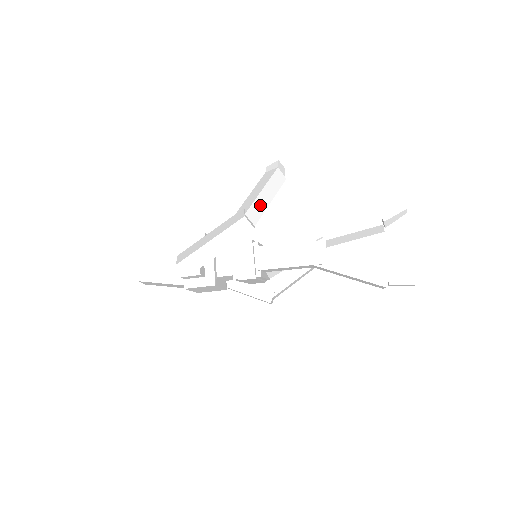
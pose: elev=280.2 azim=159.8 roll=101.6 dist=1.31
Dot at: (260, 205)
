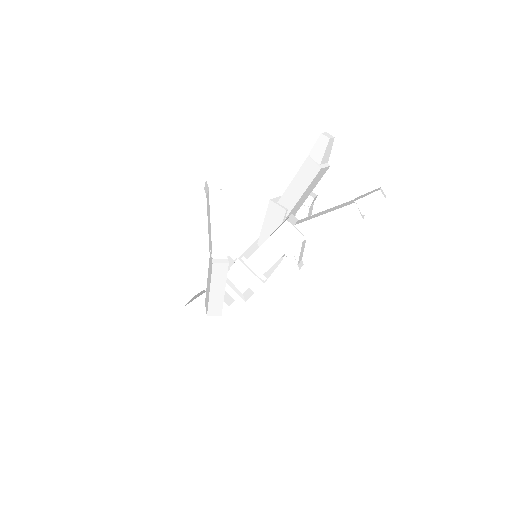
Dot at: (219, 238)
